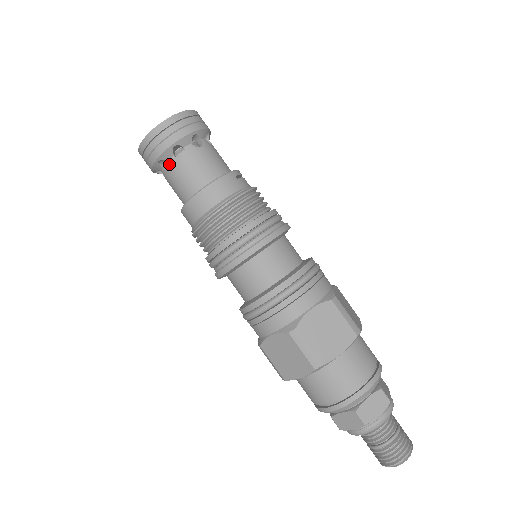
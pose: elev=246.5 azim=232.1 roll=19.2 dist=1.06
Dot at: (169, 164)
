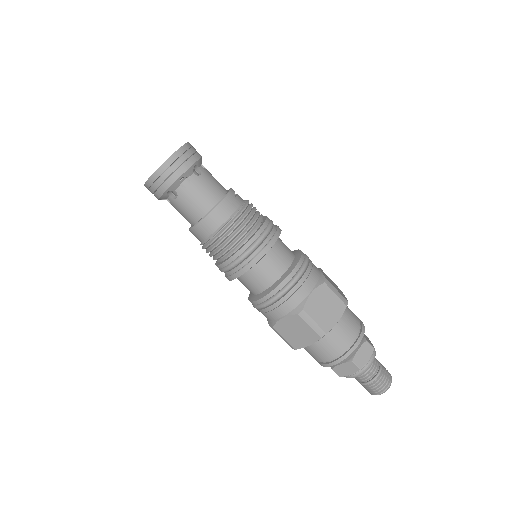
Dot at: (173, 191)
